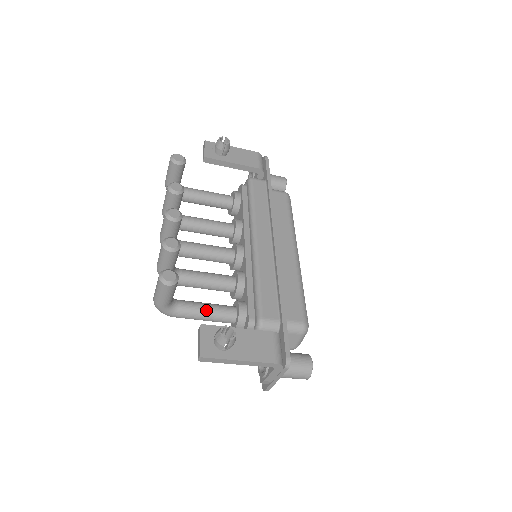
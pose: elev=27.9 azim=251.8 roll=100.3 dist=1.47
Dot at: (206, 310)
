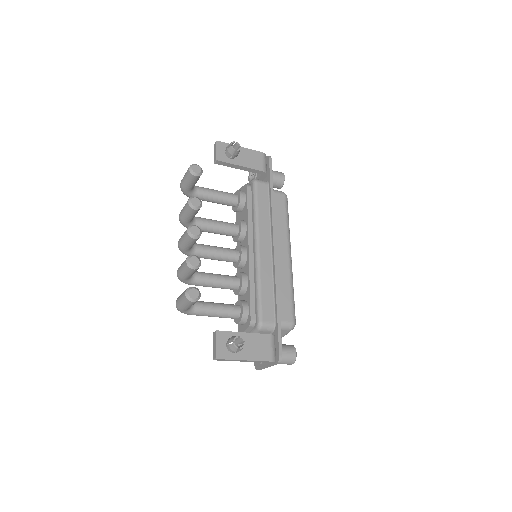
Dot at: (216, 310)
